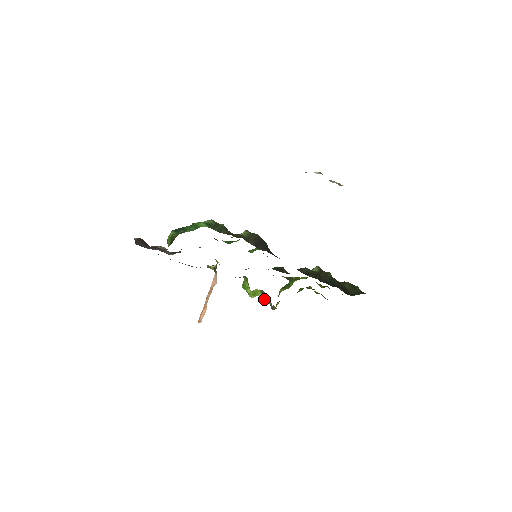
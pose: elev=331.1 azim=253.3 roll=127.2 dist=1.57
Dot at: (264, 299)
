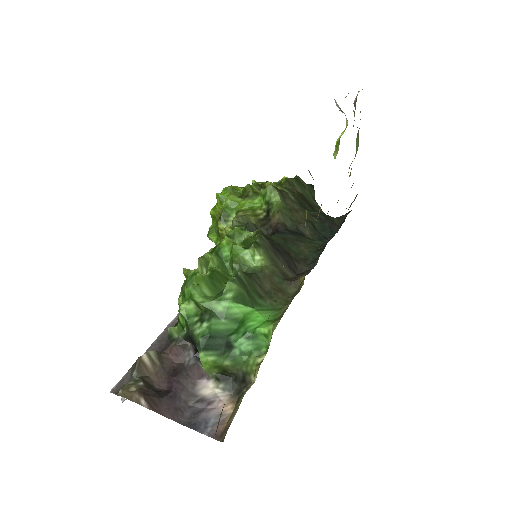
Dot at: occluded
